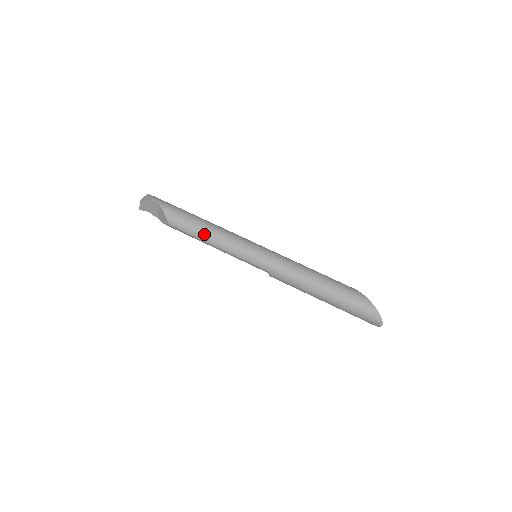
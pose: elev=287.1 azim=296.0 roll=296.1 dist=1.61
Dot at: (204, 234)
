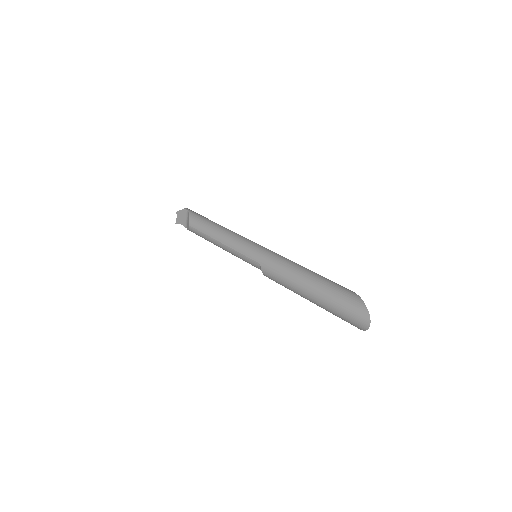
Dot at: (214, 231)
